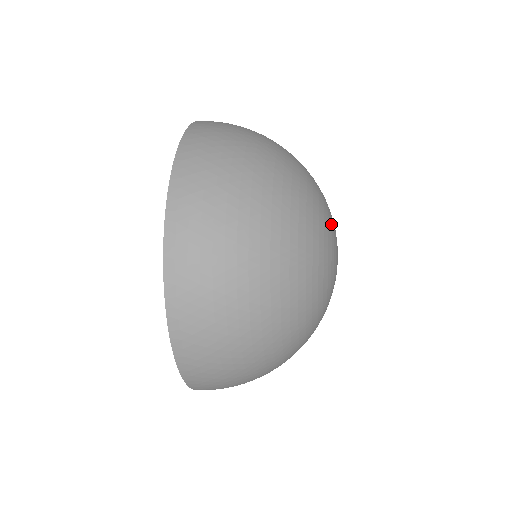
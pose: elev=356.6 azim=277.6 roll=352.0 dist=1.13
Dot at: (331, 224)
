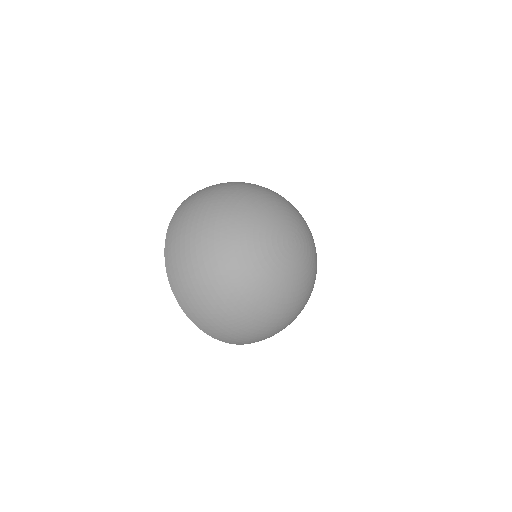
Dot at: (265, 240)
